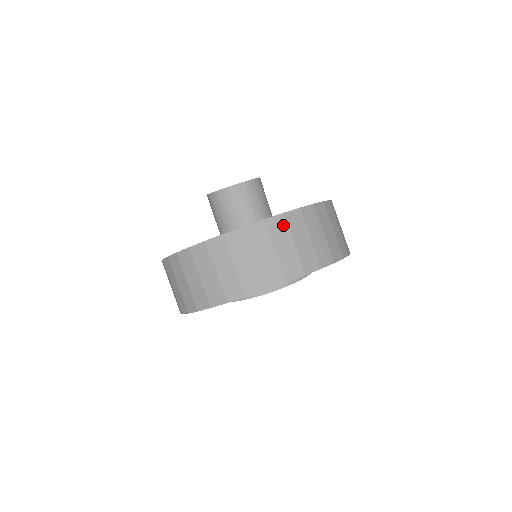
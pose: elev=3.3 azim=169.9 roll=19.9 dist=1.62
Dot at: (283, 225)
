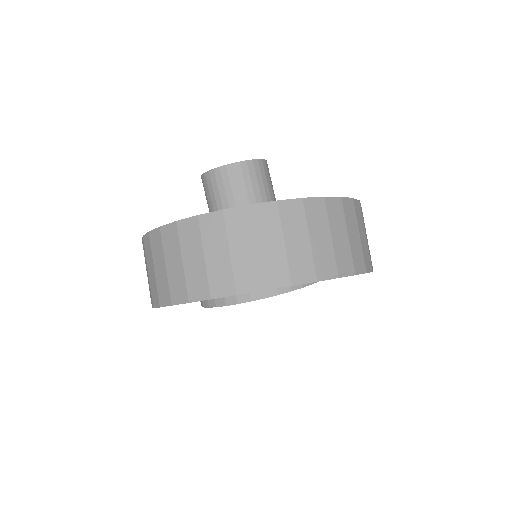
Dot at: (195, 231)
